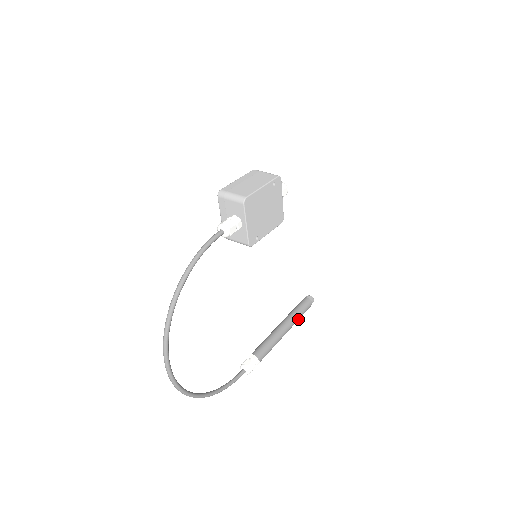
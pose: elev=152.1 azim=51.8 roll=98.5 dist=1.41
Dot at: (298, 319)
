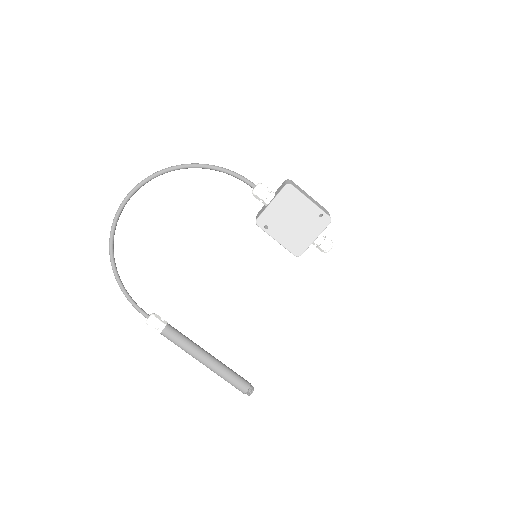
Dot at: (223, 375)
